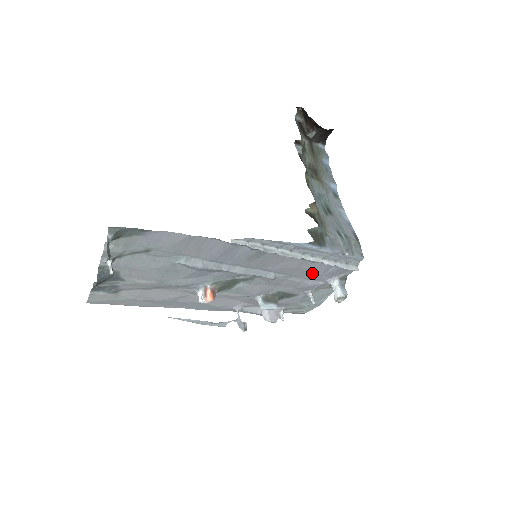
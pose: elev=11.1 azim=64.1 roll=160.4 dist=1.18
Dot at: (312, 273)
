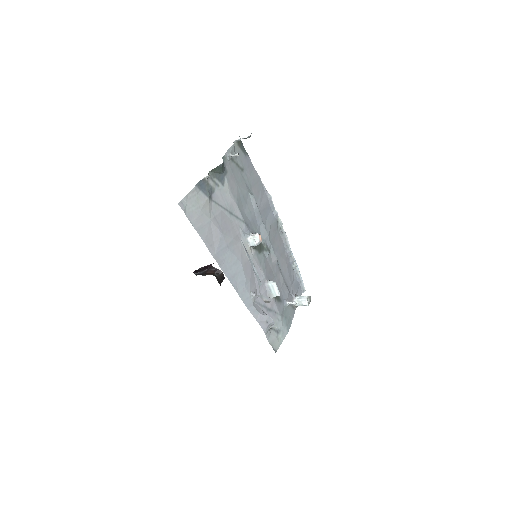
Dot at: (288, 277)
